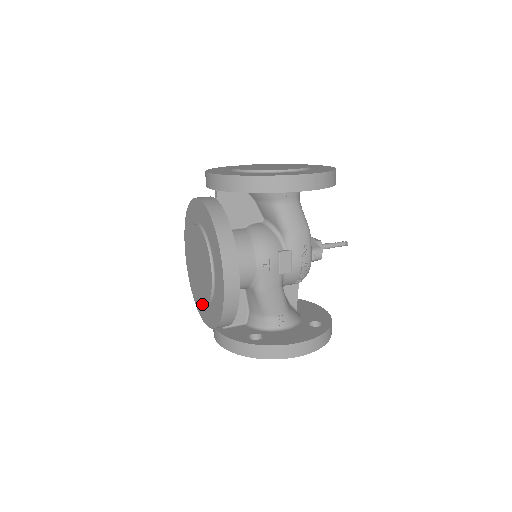
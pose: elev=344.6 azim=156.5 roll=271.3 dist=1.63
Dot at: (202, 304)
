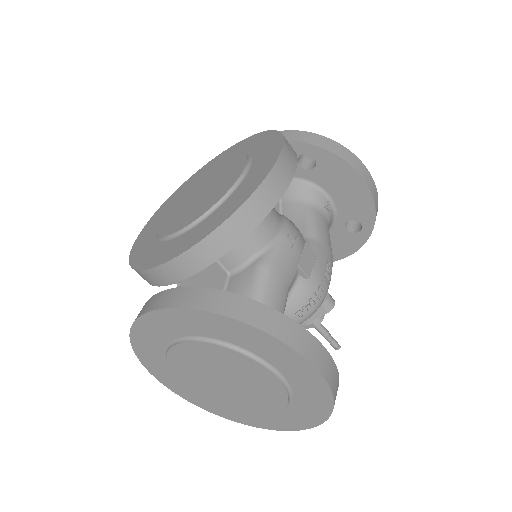
Dot at: (166, 245)
